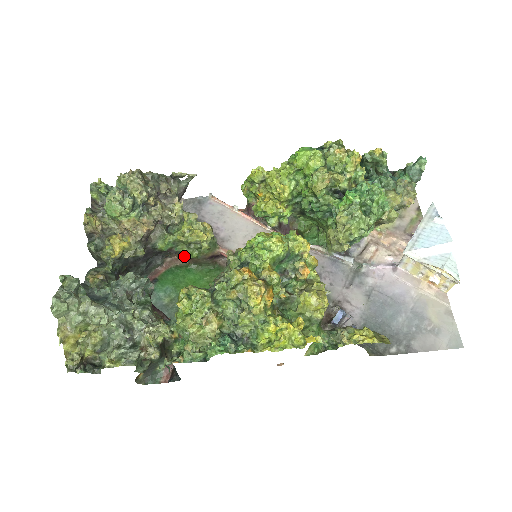
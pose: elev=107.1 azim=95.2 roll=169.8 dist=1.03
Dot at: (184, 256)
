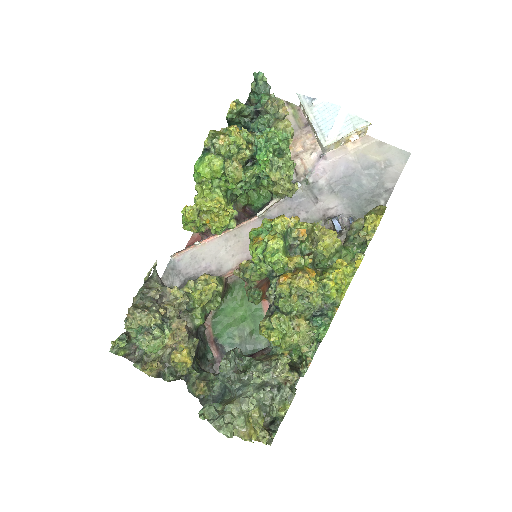
Dot at: occluded
